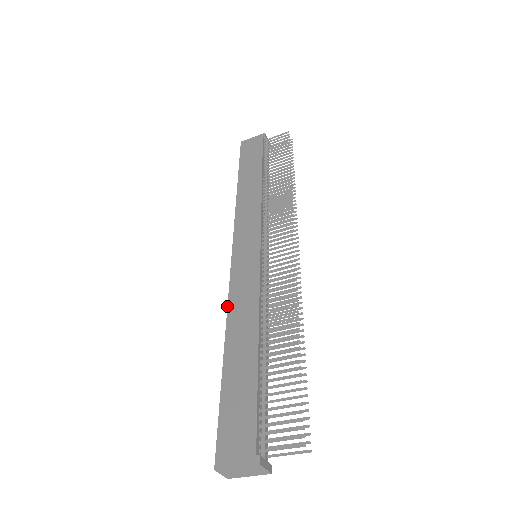
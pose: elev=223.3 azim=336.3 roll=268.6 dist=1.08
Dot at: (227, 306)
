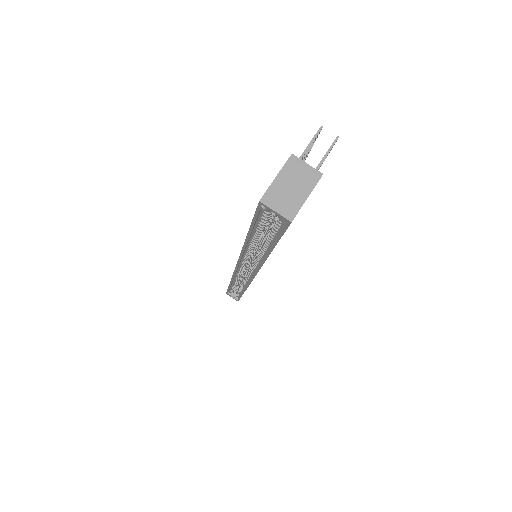
Dot at: occluded
